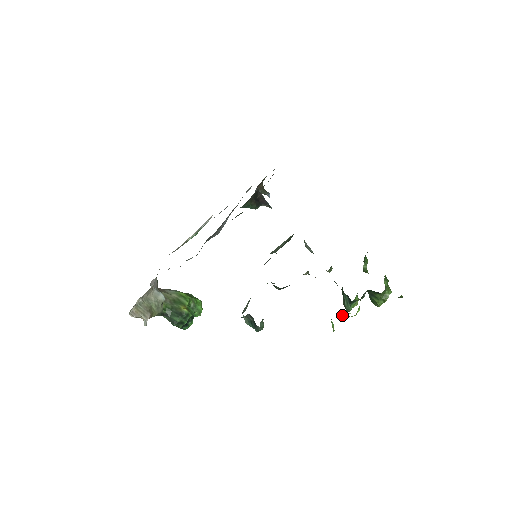
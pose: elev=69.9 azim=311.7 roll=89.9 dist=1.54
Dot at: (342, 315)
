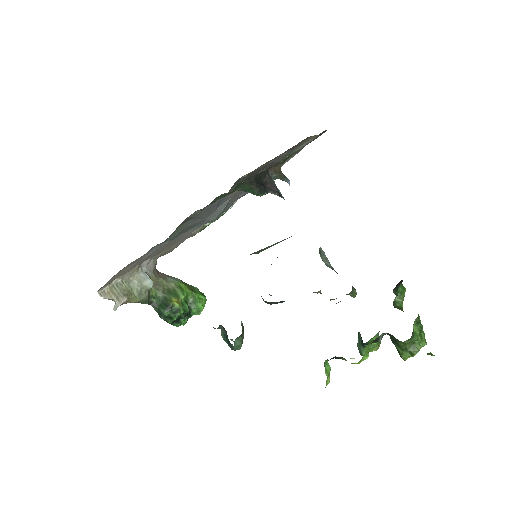
Dot at: (341, 358)
